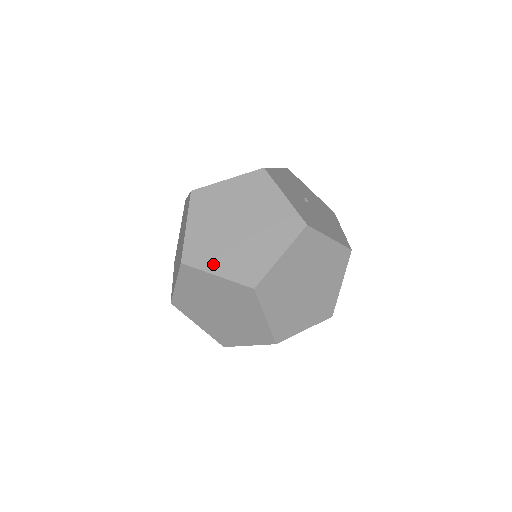
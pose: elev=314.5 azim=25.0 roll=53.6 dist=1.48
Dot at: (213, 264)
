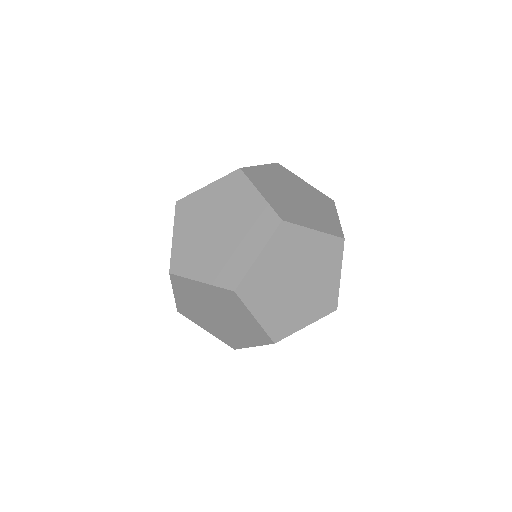
Dot at: (246, 258)
